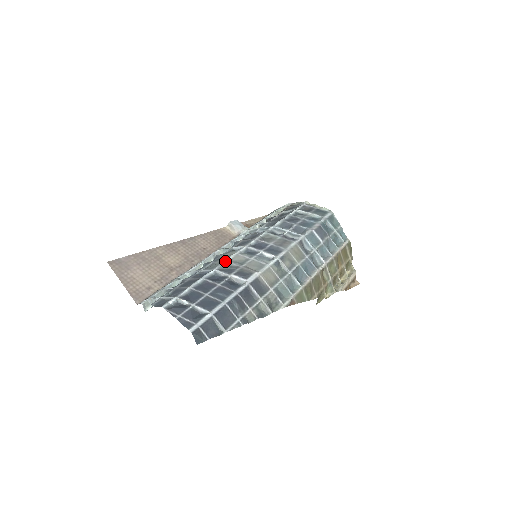
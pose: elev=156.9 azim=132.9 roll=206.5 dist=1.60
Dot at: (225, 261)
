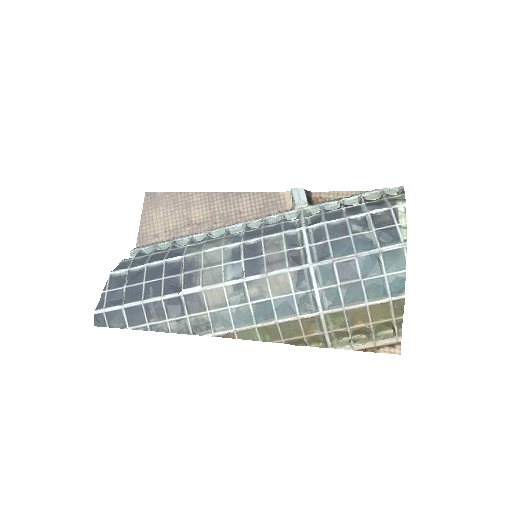
Dot at: (202, 251)
